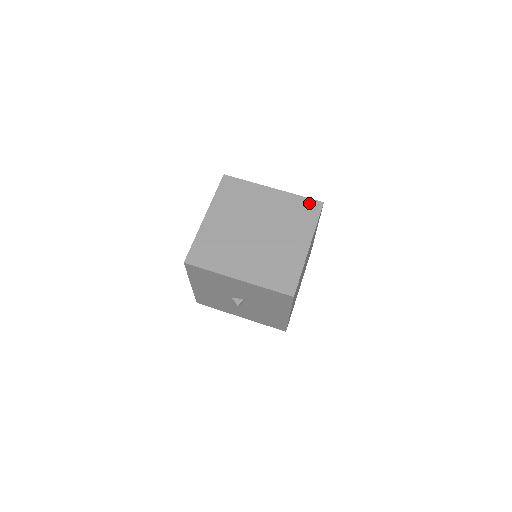
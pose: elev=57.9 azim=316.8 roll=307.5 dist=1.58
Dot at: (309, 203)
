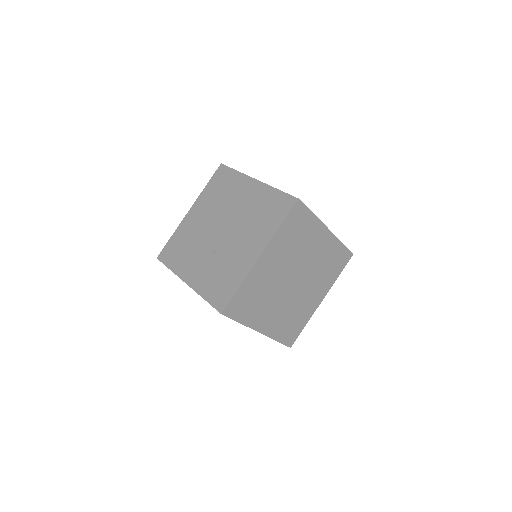
Dot at: (344, 253)
